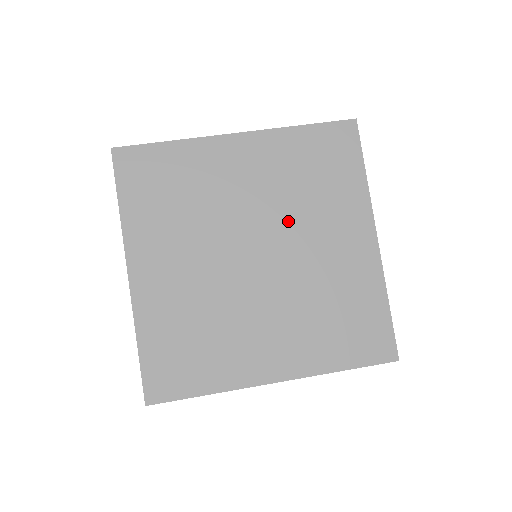
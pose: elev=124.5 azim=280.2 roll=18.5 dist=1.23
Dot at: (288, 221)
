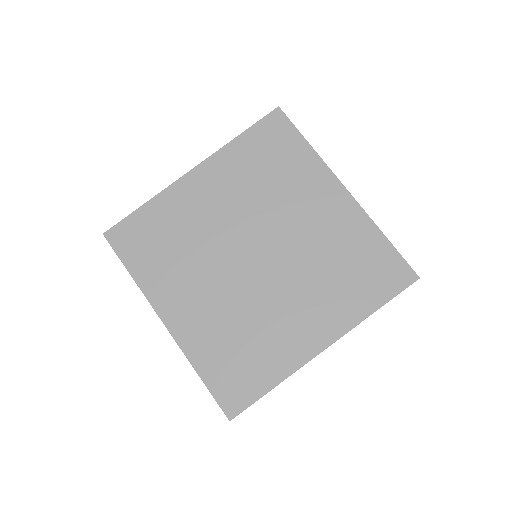
Dot at: (267, 215)
